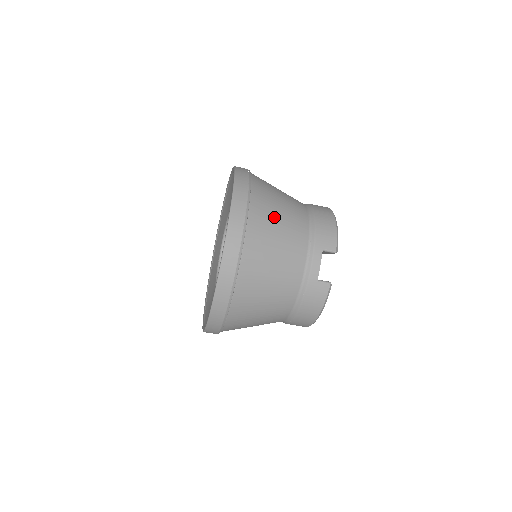
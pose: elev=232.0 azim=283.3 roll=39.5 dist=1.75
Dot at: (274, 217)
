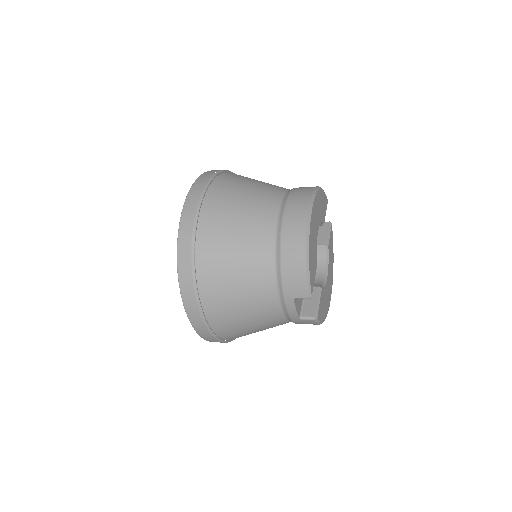
Dot at: (229, 286)
